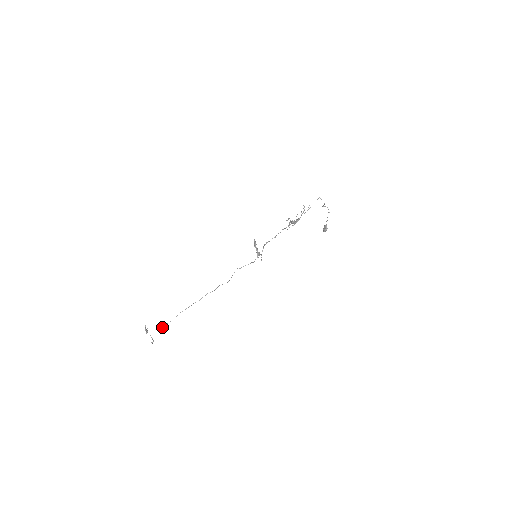
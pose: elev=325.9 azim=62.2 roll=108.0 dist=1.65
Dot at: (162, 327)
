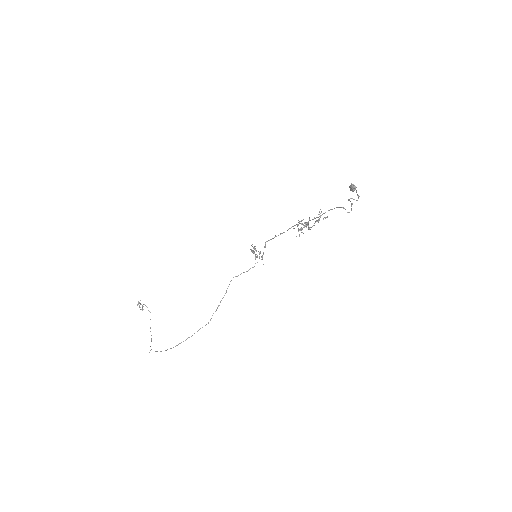
Dot at: (156, 351)
